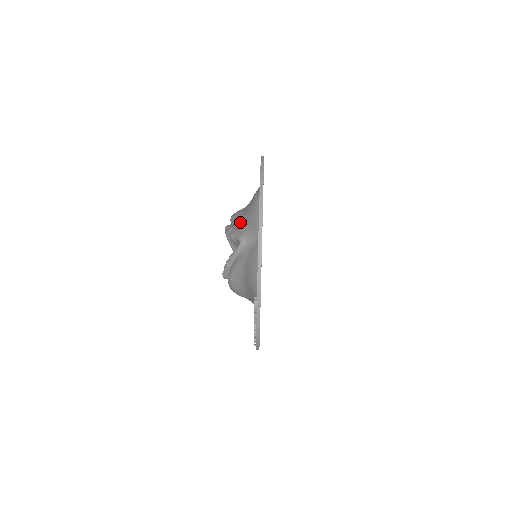
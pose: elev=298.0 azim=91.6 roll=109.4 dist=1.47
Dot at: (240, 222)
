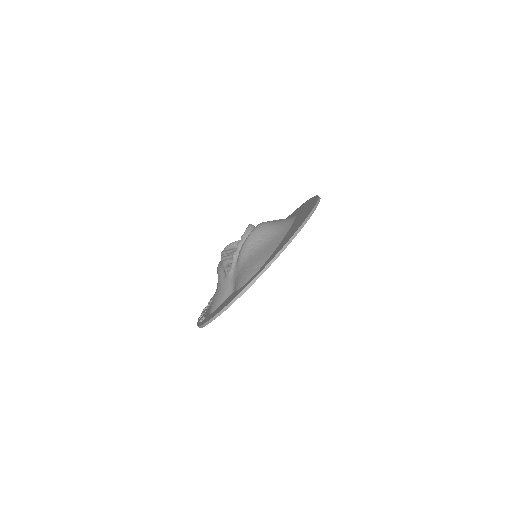
Dot at: (241, 260)
